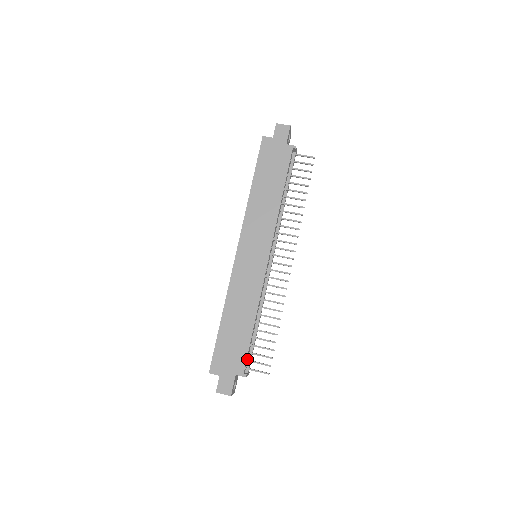
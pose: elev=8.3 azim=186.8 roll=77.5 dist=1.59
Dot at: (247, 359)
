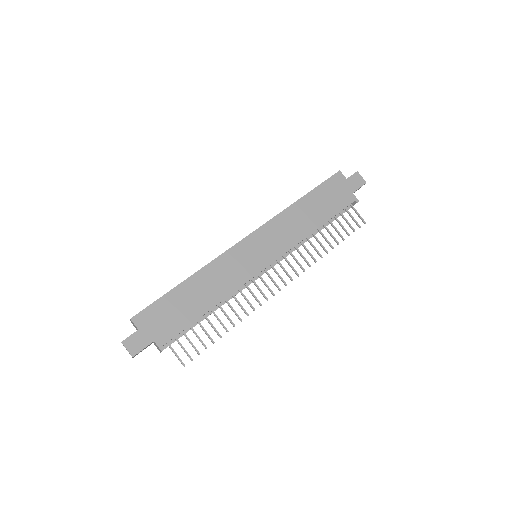
Dot at: (176, 336)
